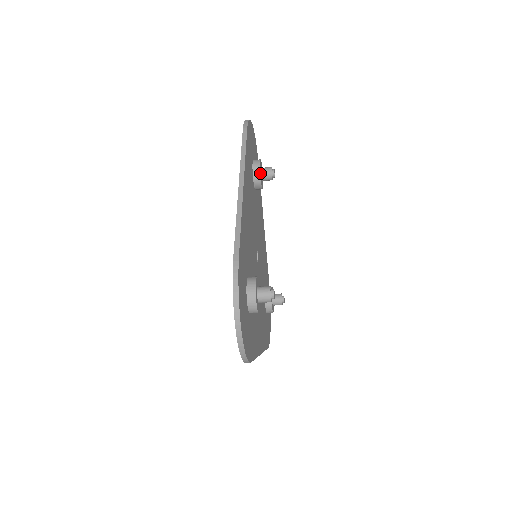
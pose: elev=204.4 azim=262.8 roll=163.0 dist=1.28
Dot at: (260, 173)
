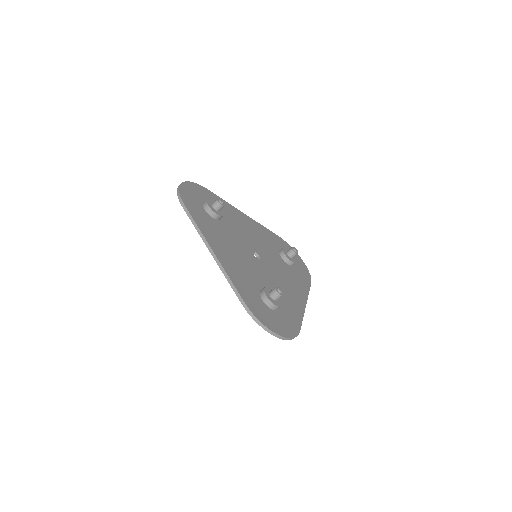
Dot at: (214, 212)
